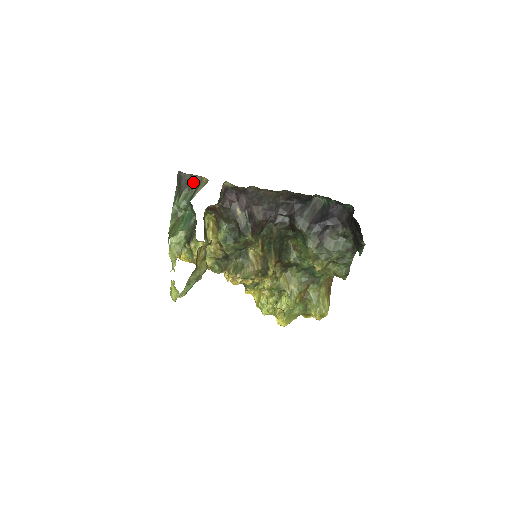
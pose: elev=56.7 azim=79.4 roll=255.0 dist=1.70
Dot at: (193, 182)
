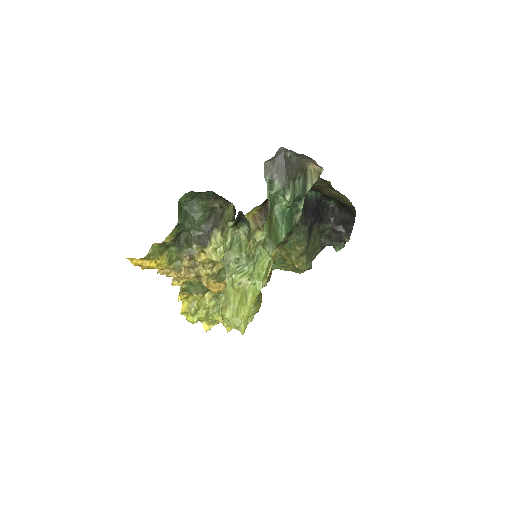
Dot at: (300, 168)
